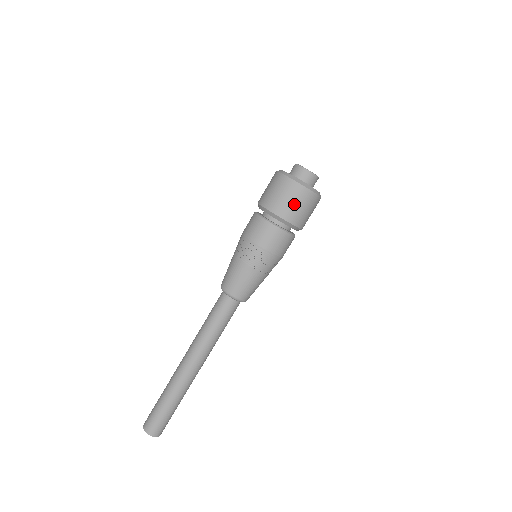
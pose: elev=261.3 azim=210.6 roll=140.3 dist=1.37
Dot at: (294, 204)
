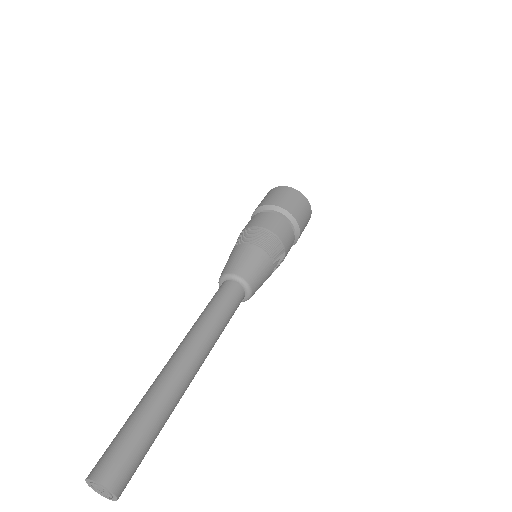
Dot at: (301, 209)
